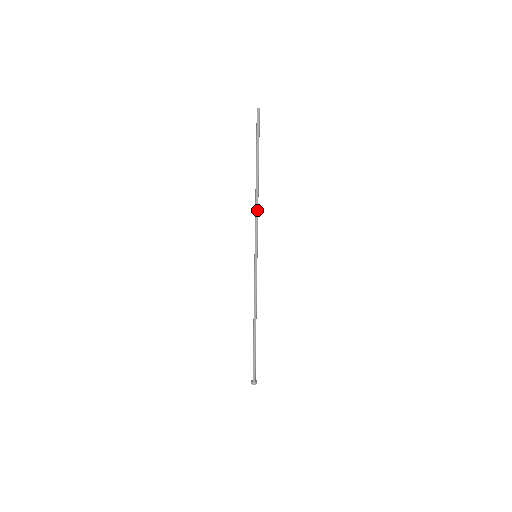
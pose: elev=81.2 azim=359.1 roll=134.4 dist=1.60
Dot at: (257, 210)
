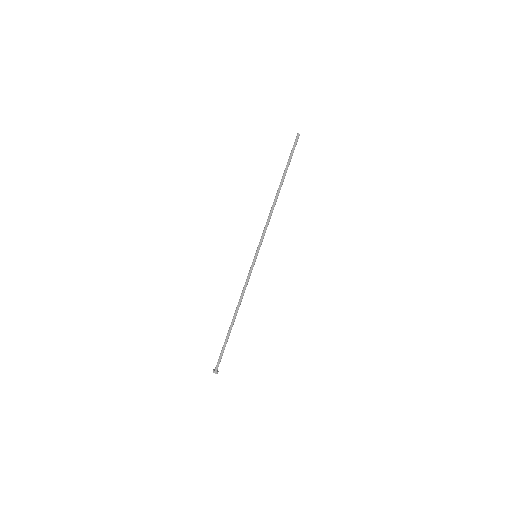
Dot at: (270, 216)
